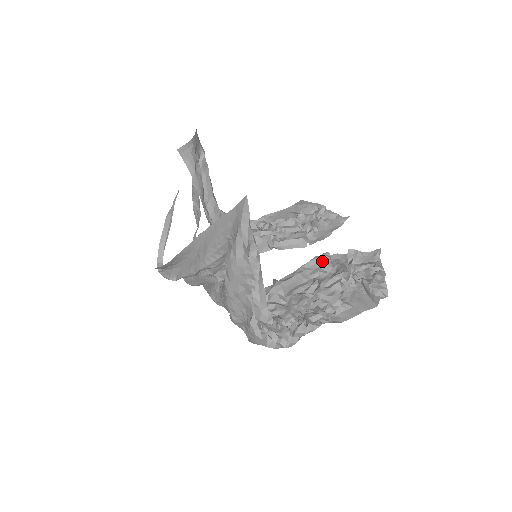
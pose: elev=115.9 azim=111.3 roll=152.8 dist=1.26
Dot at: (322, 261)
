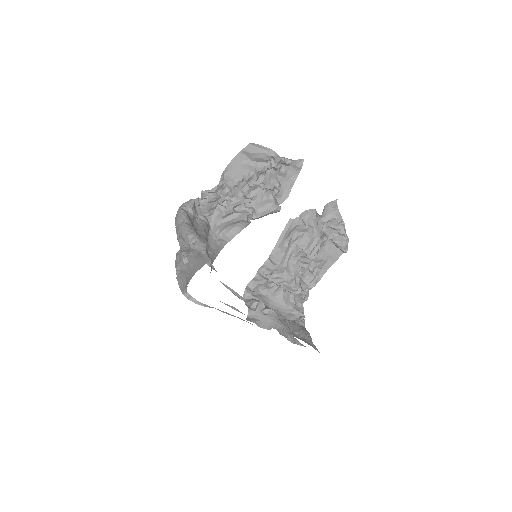
Dot at: (298, 227)
